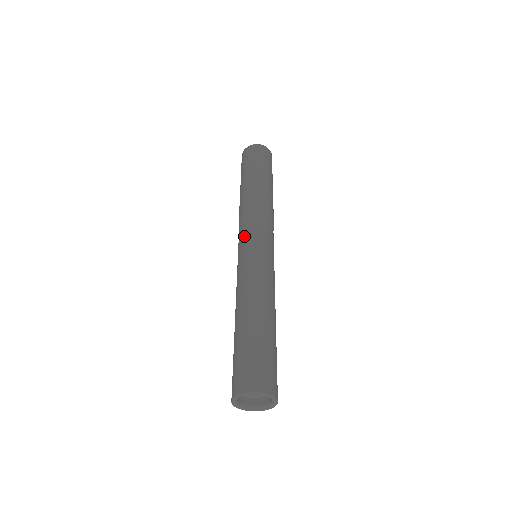
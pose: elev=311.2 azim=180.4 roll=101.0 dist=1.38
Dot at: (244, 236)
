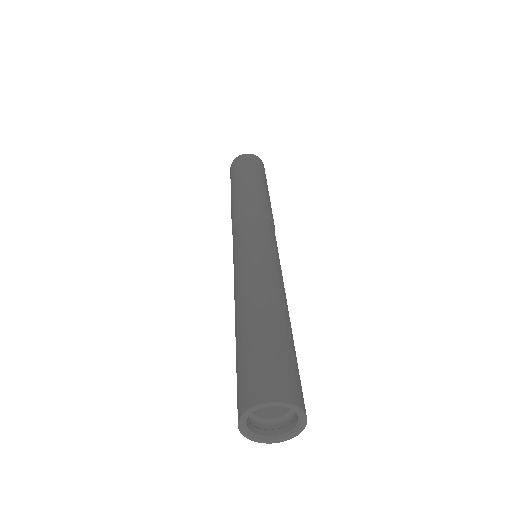
Dot at: (239, 233)
